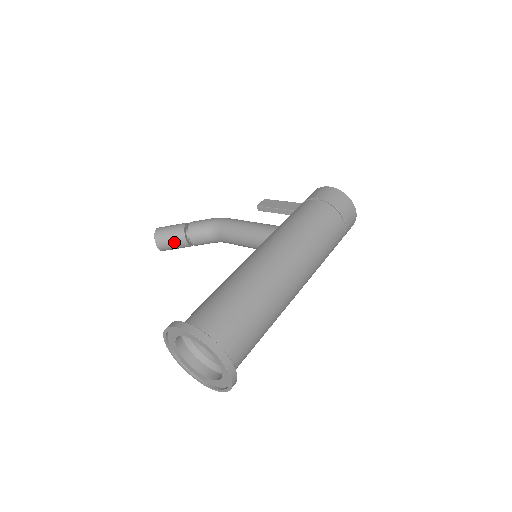
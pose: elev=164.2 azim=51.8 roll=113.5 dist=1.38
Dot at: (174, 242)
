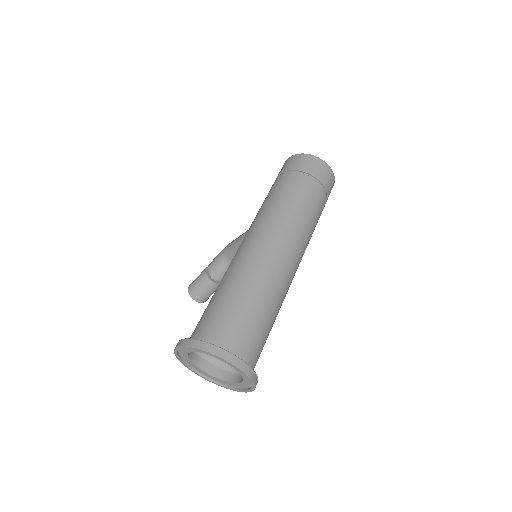
Dot at: (204, 289)
